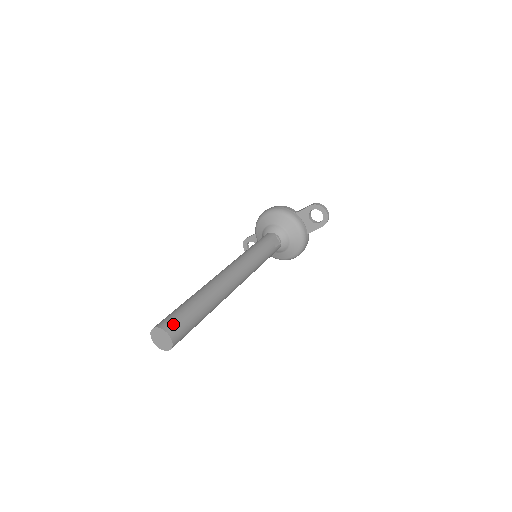
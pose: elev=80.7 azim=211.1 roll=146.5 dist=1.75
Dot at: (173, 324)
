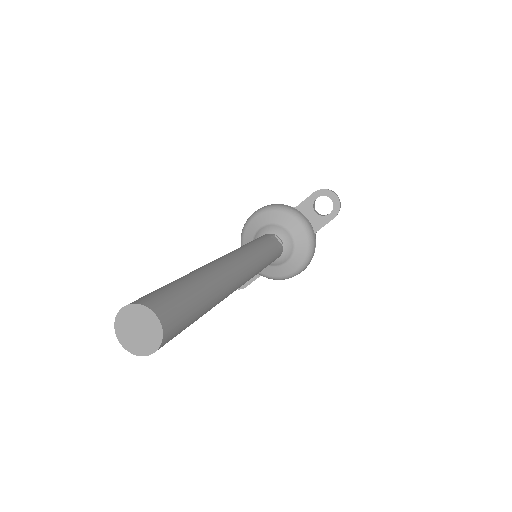
Dot at: (159, 299)
